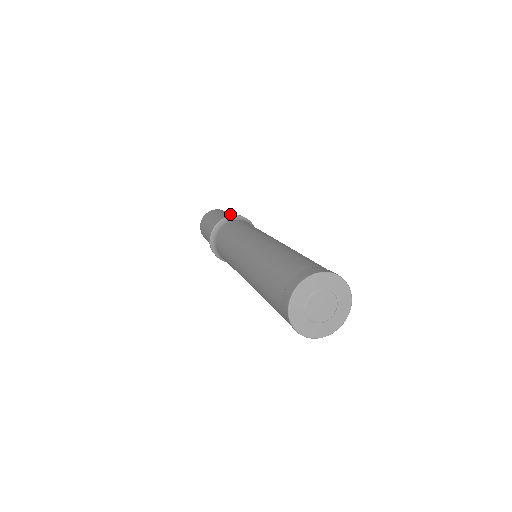
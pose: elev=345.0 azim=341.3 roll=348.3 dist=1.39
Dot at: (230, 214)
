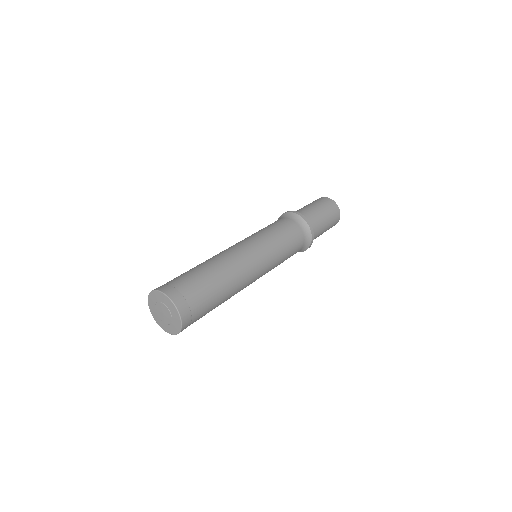
Dot at: (328, 212)
